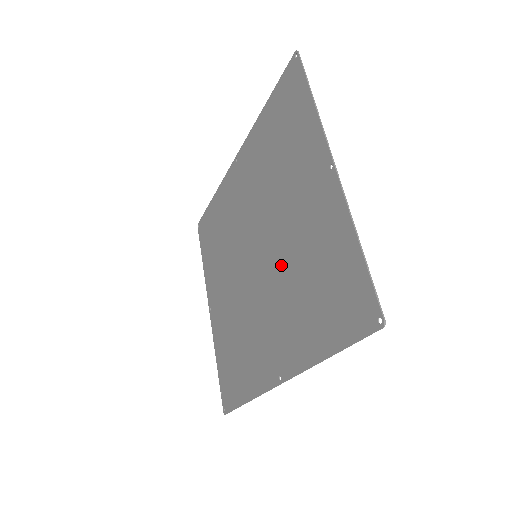
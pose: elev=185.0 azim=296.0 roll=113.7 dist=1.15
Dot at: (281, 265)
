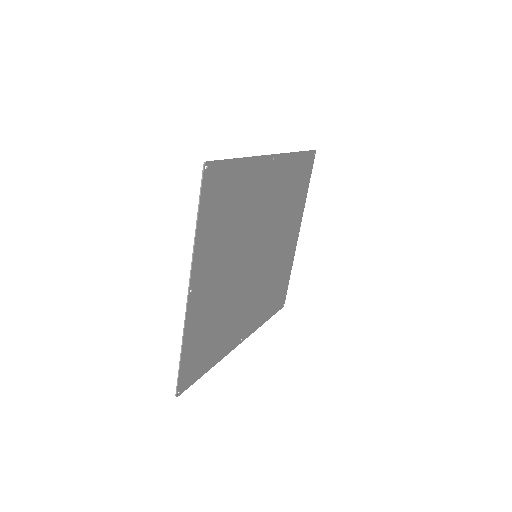
Dot at: (234, 290)
